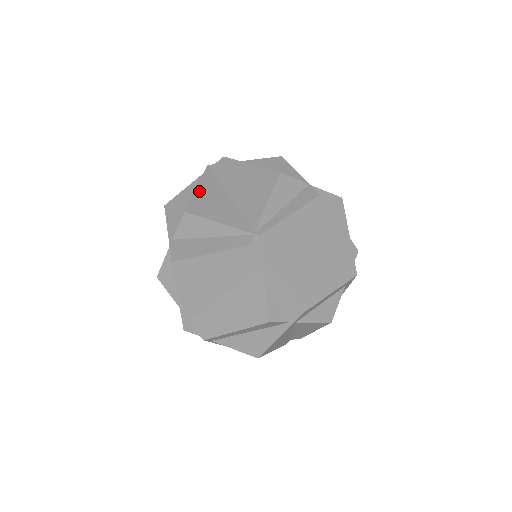
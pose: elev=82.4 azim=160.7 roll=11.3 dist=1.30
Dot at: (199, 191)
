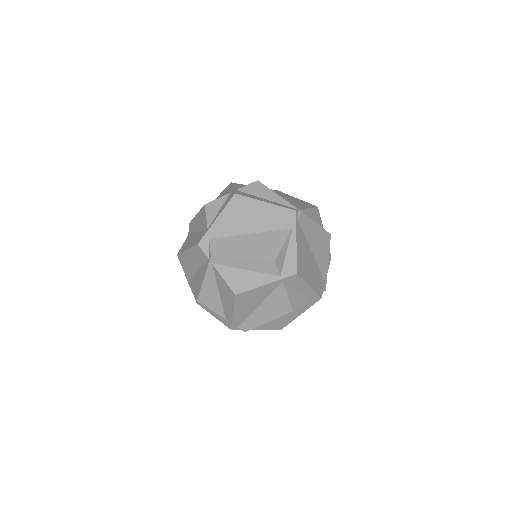
Dot at: occluded
